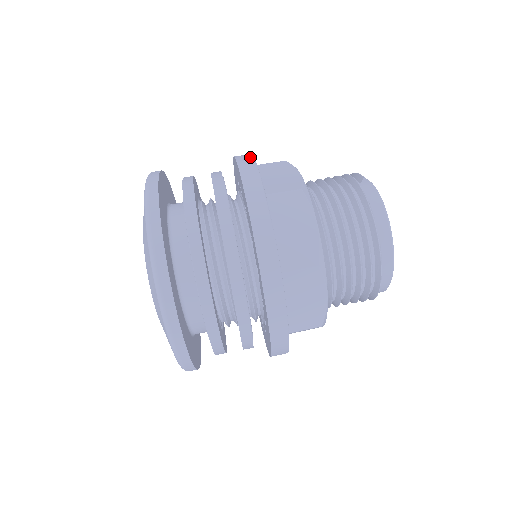
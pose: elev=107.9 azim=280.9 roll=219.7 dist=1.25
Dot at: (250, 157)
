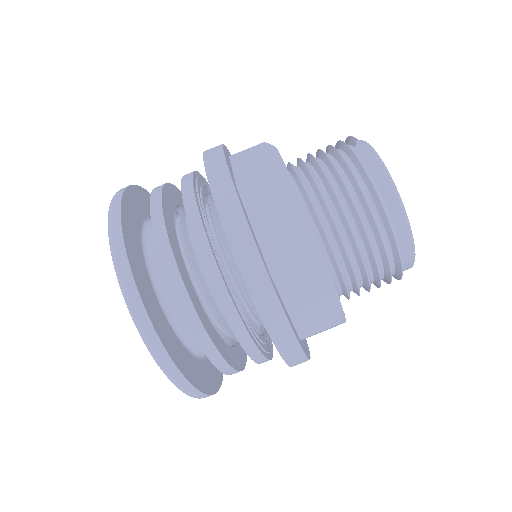
Dot at: (218, 148)
